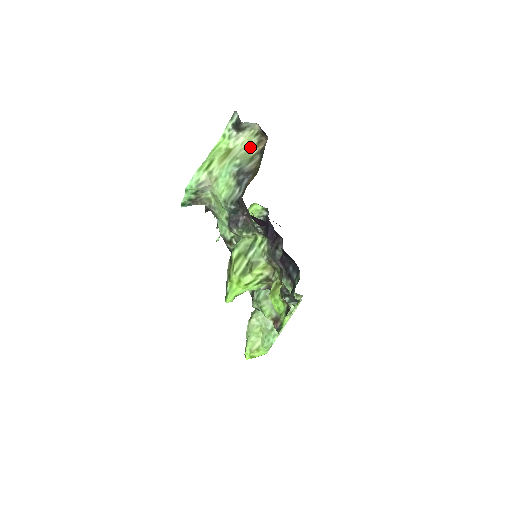
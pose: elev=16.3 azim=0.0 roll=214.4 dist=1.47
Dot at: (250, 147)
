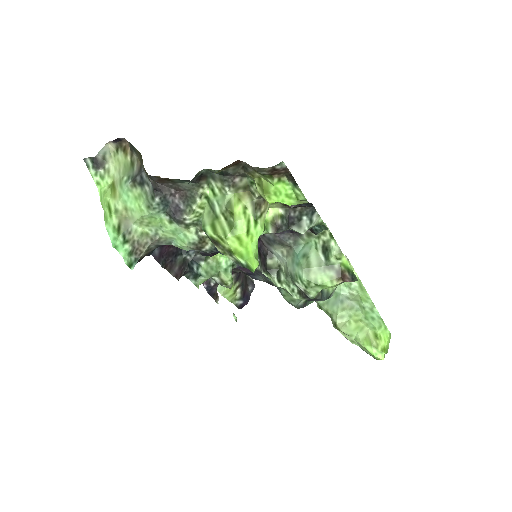
Dot at: (123, 162)
